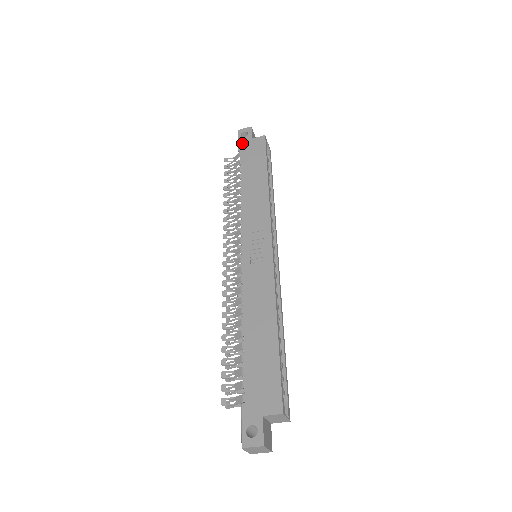
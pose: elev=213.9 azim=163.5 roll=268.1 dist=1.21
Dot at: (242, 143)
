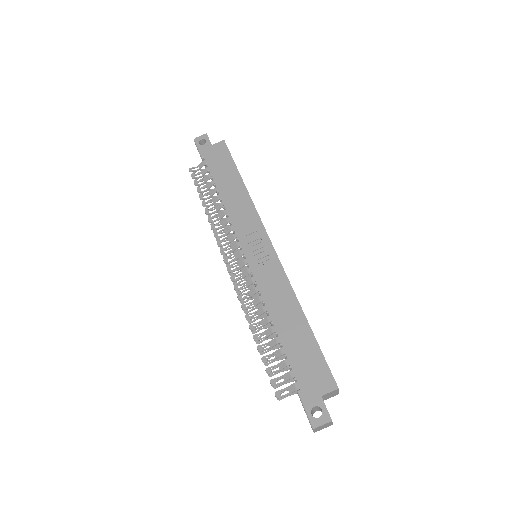
Dot at: (203, 151)
